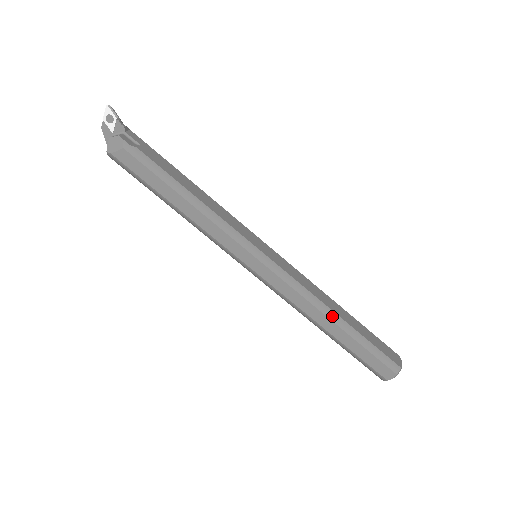
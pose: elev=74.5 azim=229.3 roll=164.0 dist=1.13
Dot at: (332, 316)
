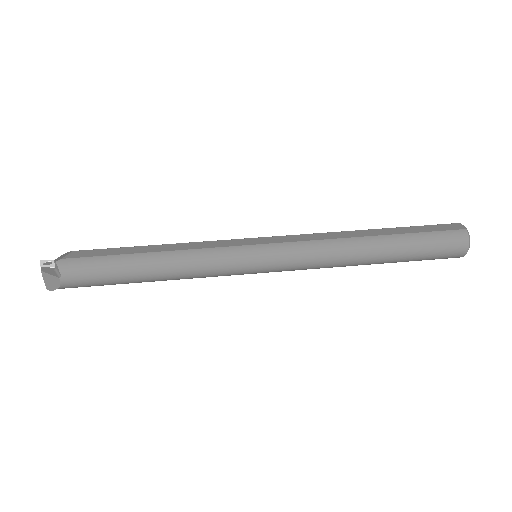
Dot at: (358, 231)
